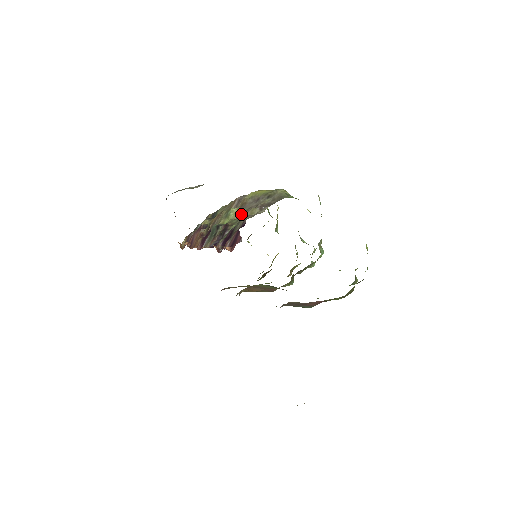
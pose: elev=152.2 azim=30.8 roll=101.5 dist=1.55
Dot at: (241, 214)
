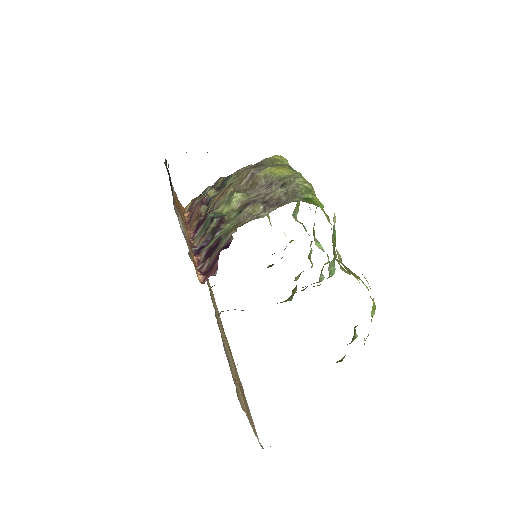
Dot at: (244, 204)
